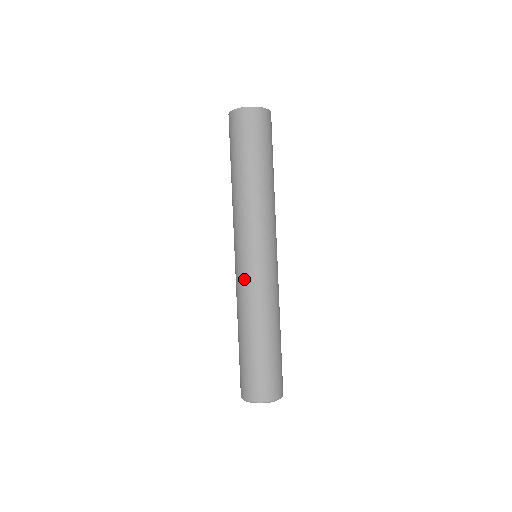
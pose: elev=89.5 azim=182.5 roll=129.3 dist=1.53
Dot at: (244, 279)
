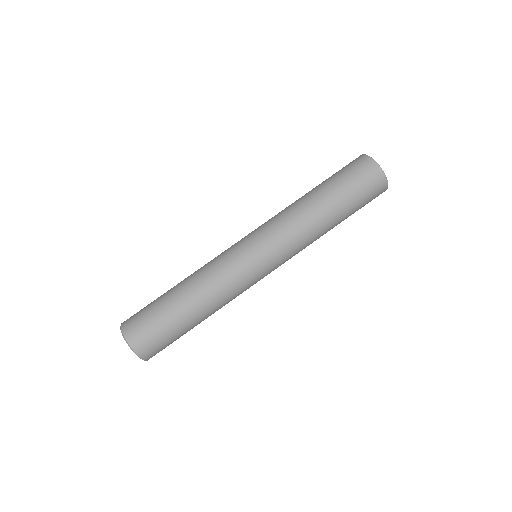
Dot at: (225, 251)
